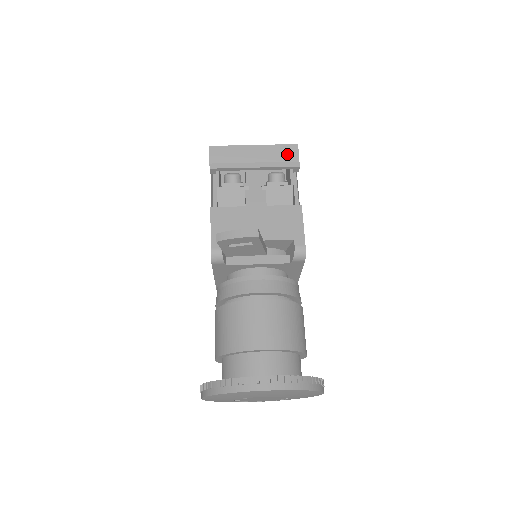
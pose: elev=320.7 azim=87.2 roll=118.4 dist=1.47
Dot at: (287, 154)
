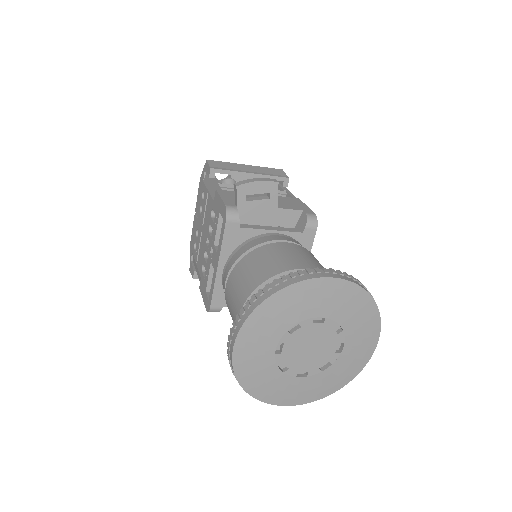
Dot at: (276, 172)
